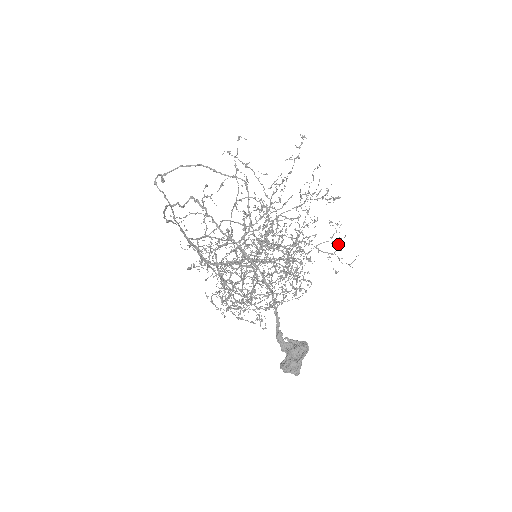
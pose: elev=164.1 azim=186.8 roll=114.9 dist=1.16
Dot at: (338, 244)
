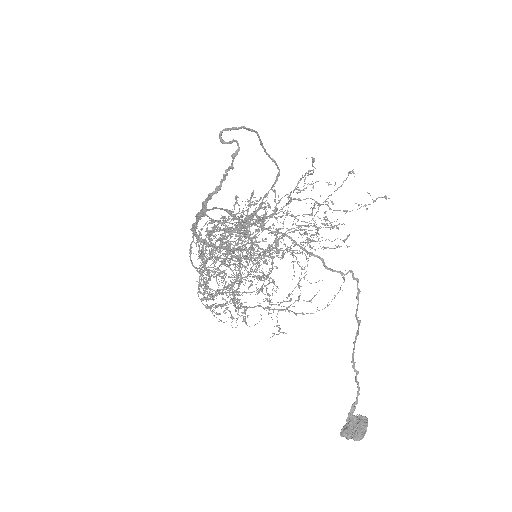
Dot at: (308, 260)
